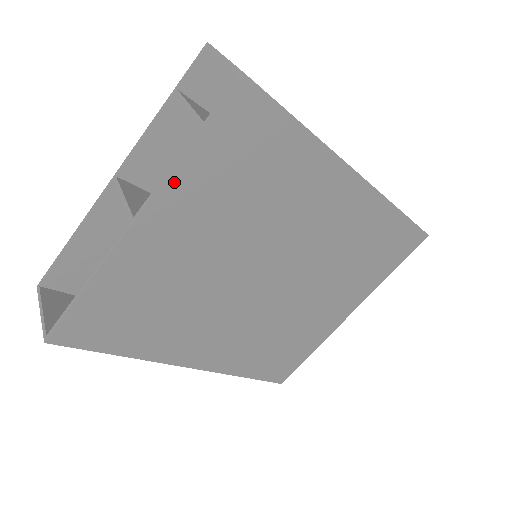
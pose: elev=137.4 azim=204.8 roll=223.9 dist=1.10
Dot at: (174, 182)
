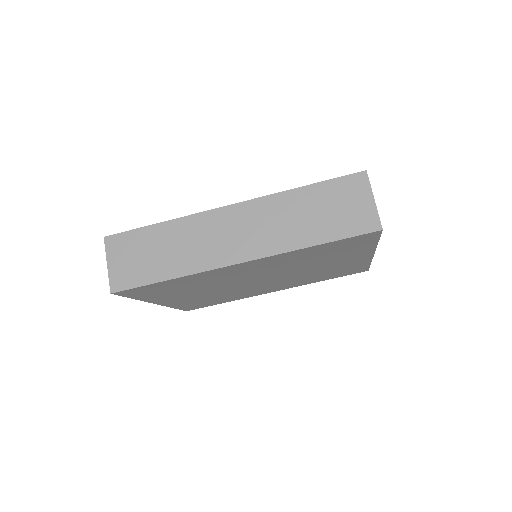
Dot at: (148, 300)
